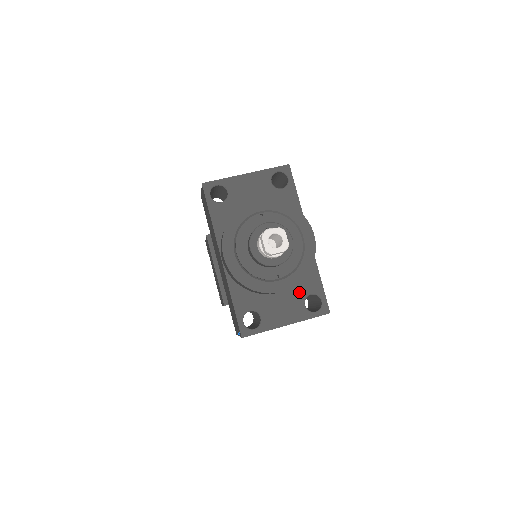
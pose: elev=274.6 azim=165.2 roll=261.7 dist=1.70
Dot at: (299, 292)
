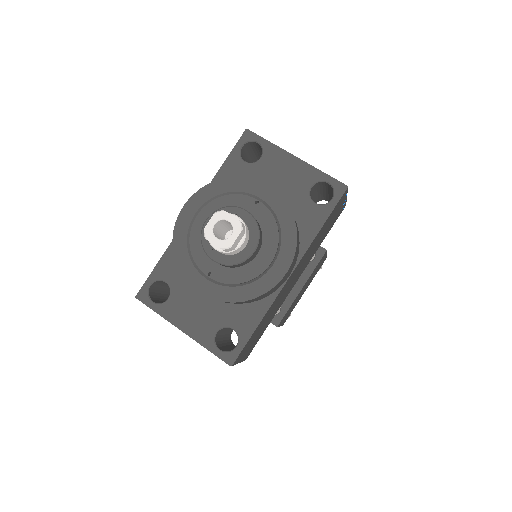
Dot at: (225, 314)
